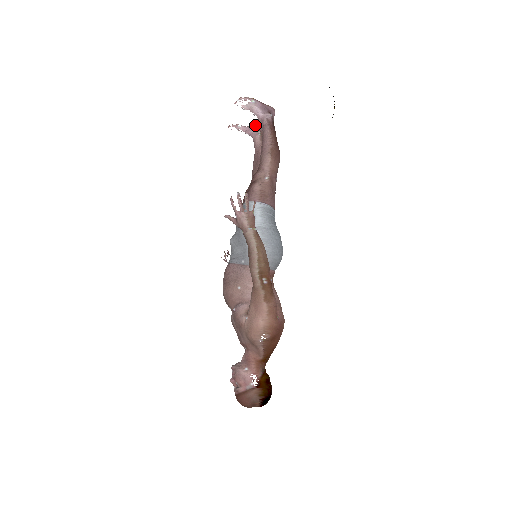
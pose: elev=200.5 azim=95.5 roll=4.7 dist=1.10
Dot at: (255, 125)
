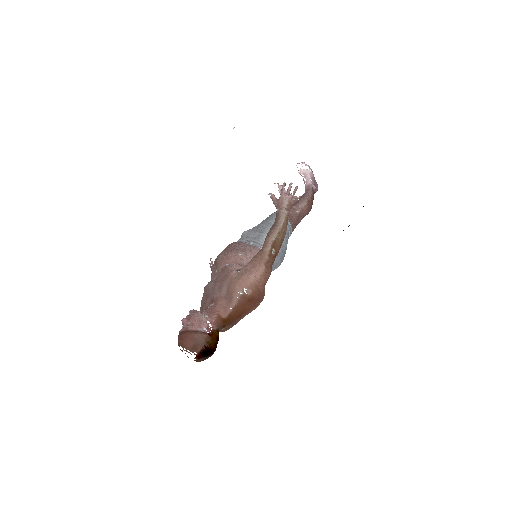
Dot at: occluded
